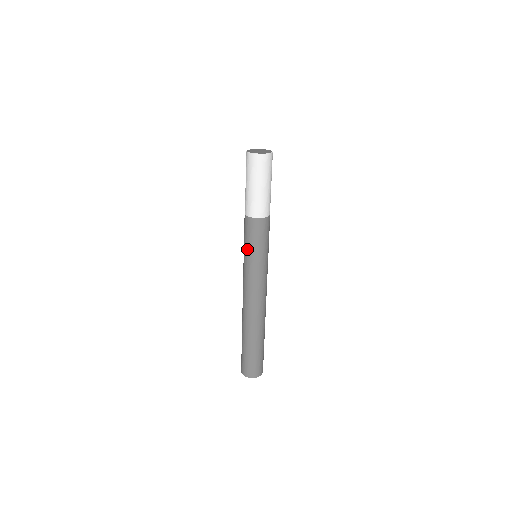
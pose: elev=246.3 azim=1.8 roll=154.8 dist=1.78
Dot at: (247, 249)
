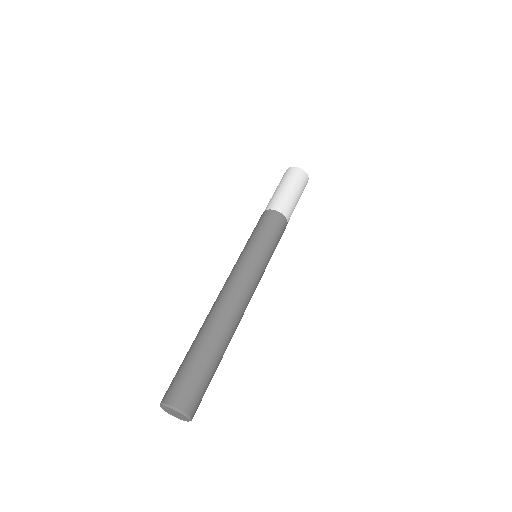
Dot at: occluded
